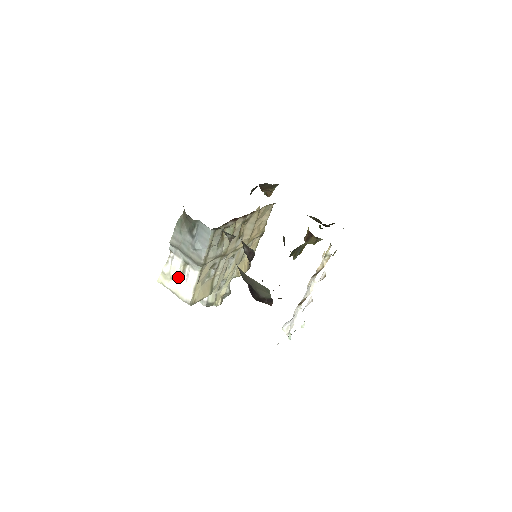
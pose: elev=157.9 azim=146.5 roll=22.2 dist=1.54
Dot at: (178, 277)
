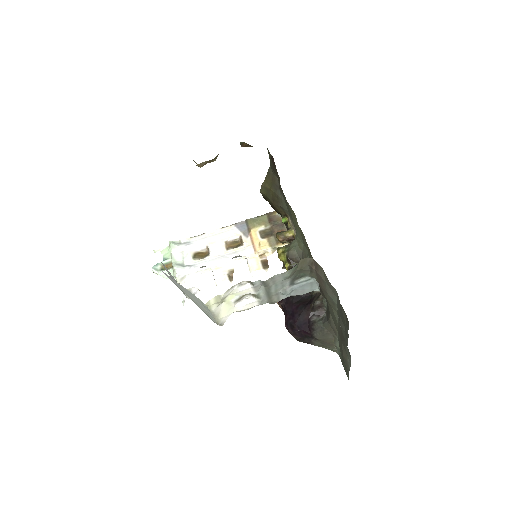
Dot at: (231, 302)
